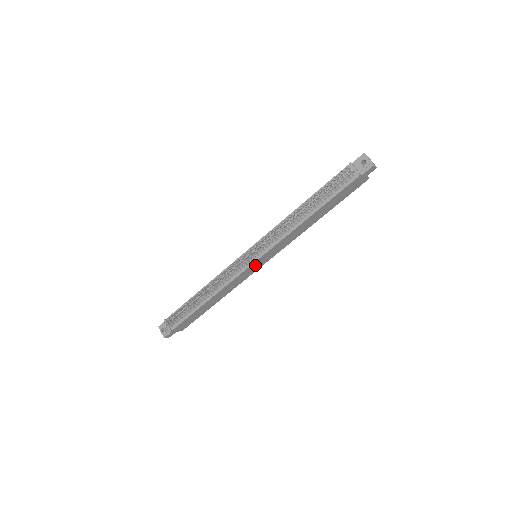
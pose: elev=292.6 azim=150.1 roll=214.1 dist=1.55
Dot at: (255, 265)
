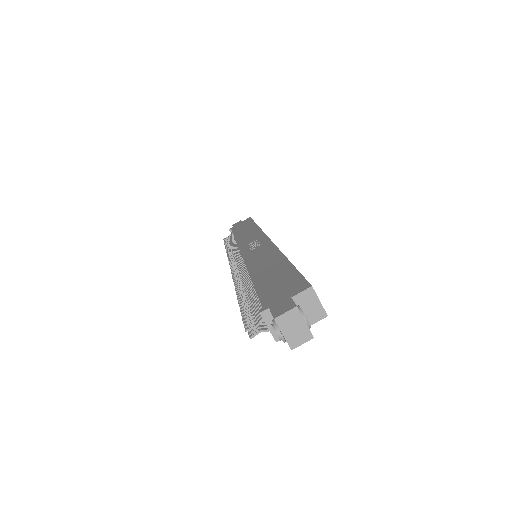
Dot at: occluded
